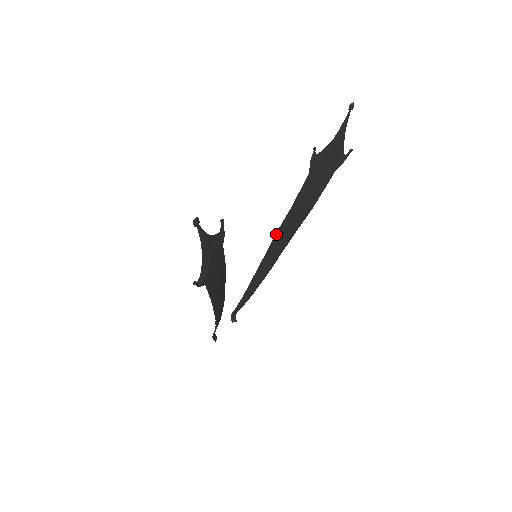
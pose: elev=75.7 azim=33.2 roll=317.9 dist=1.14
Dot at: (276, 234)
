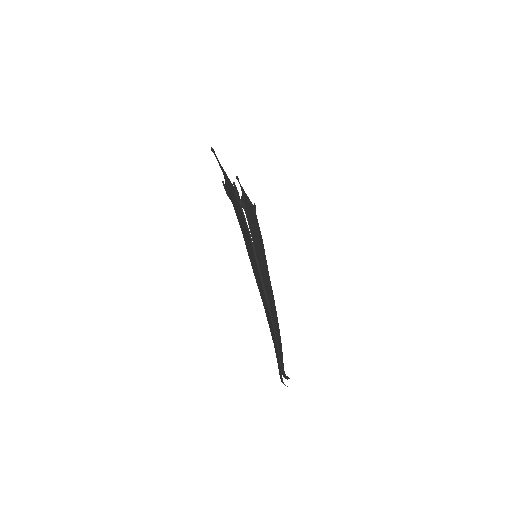
Dot at: (257, 259)
